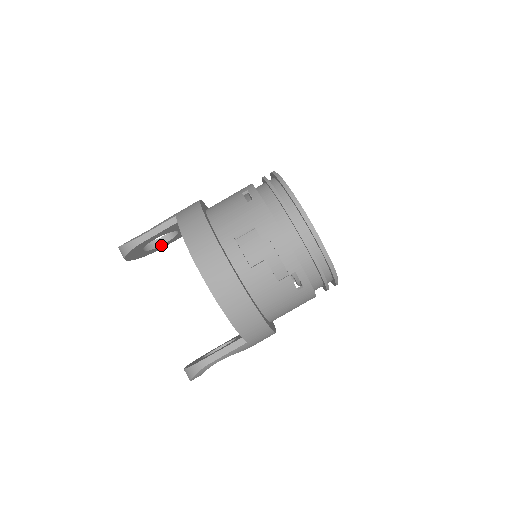
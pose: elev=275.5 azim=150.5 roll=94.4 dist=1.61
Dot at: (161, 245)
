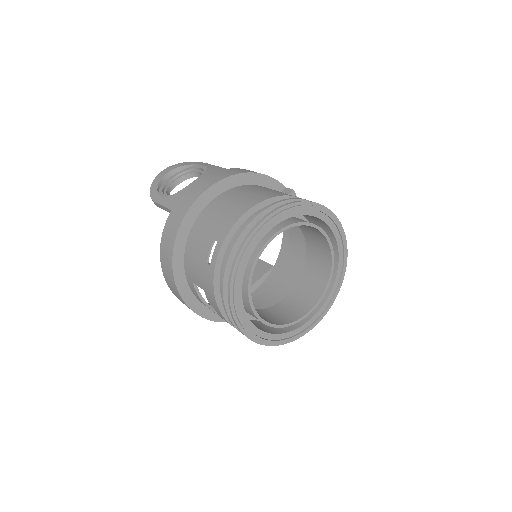
Dot at: (199, 176)
